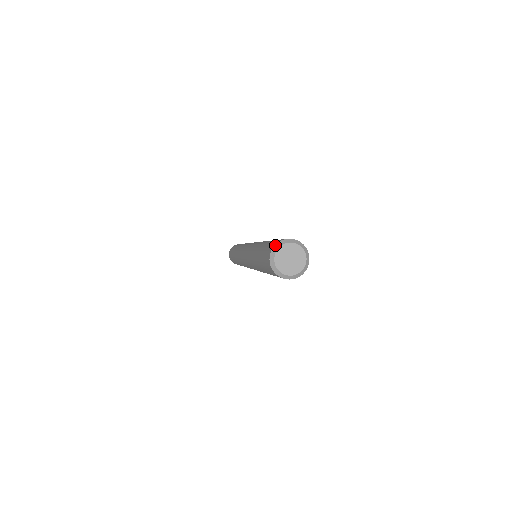
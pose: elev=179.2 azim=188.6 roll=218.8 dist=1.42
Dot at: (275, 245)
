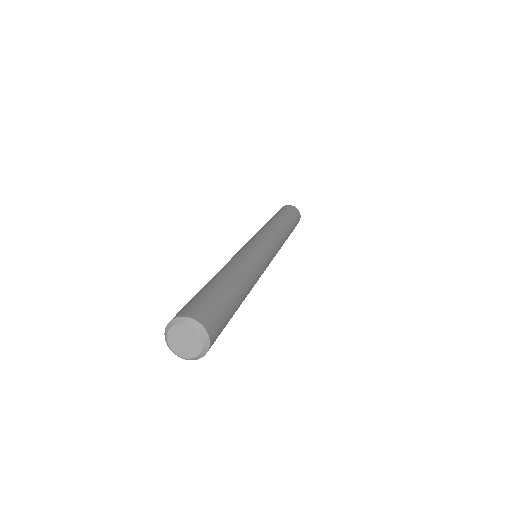
Dot at: (177, 317)
